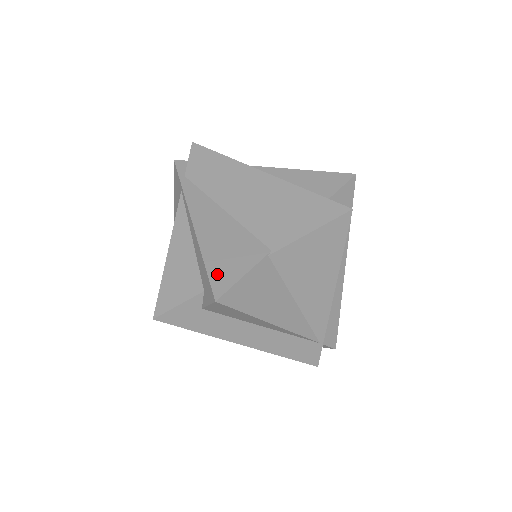
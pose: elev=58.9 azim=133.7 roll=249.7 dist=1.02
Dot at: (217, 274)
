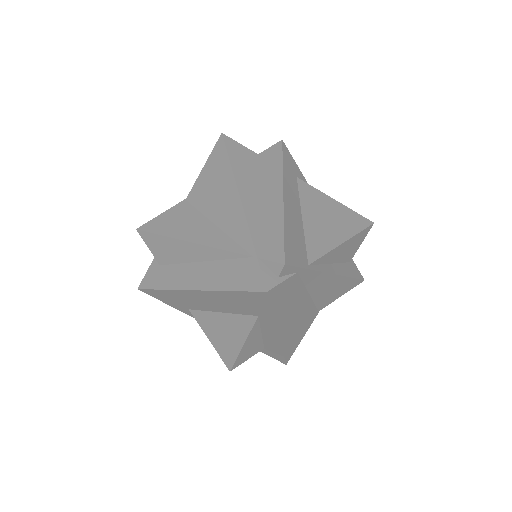
Dot at: occluded
